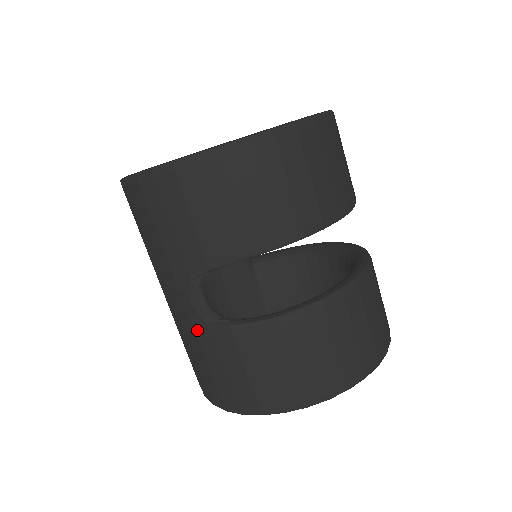
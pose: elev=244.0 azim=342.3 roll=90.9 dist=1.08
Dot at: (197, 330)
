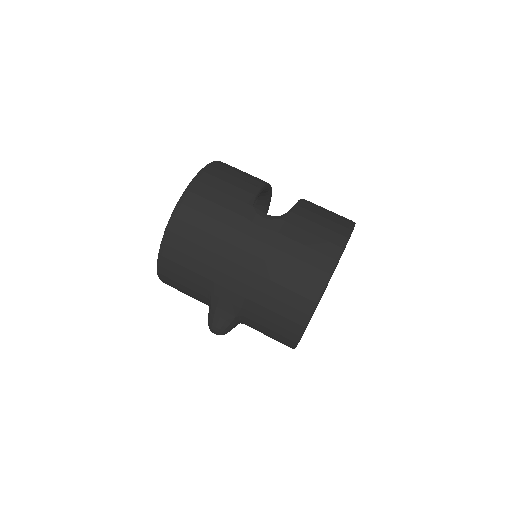
Dot at: (279, 231)
